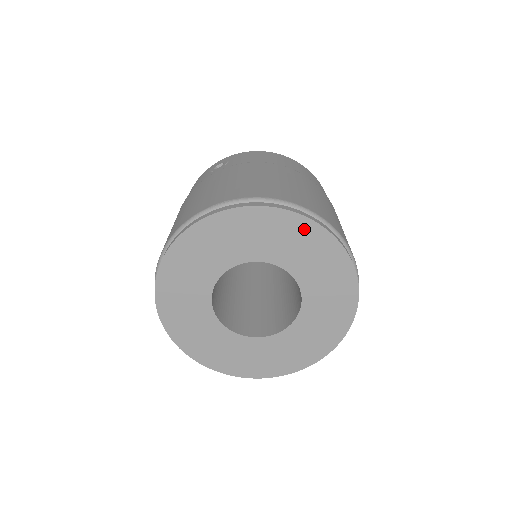
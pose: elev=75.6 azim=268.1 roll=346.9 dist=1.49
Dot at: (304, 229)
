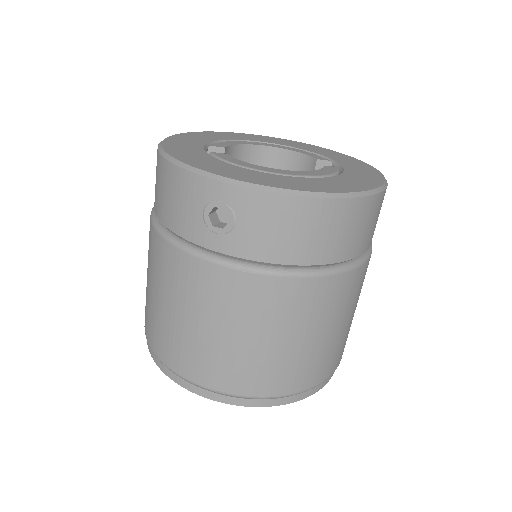
Dot at: occluded
